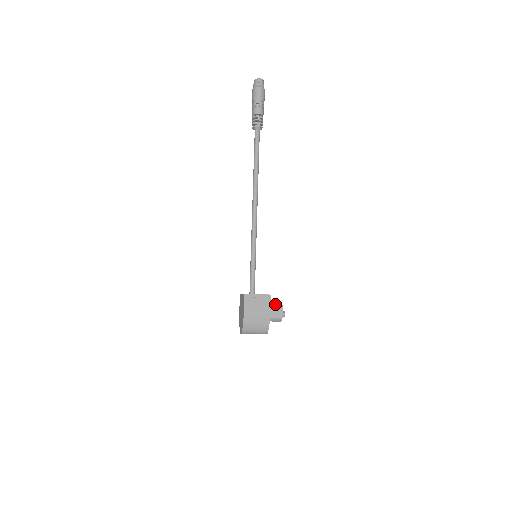
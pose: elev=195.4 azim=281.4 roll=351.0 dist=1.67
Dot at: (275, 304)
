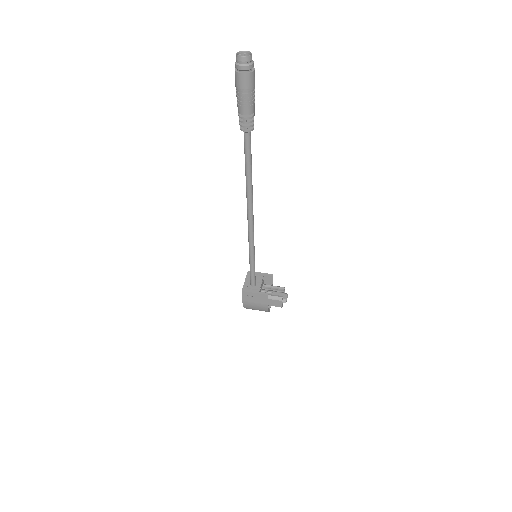
Dot at: (275, 296)
